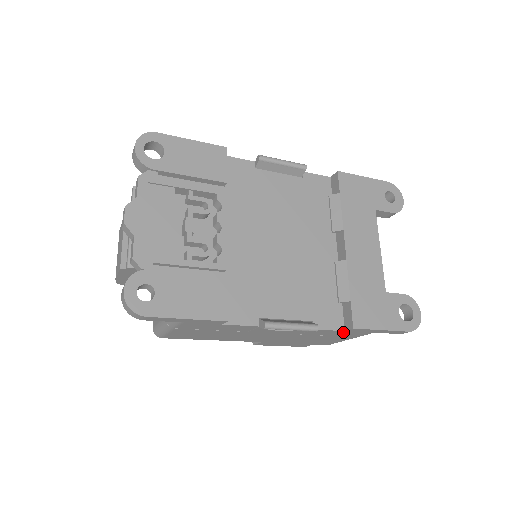
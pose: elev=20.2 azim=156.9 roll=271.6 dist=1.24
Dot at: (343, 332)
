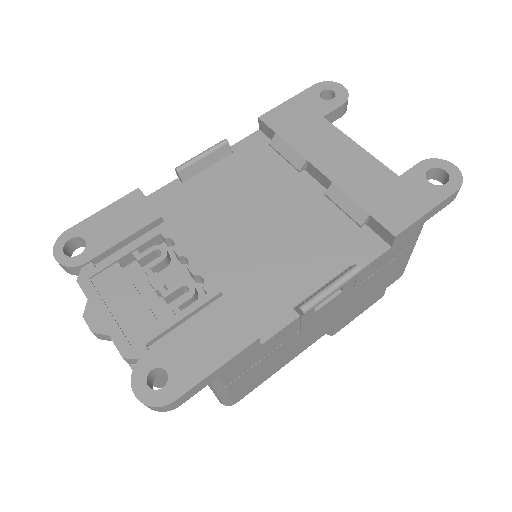
Dot at: (392, 250)
